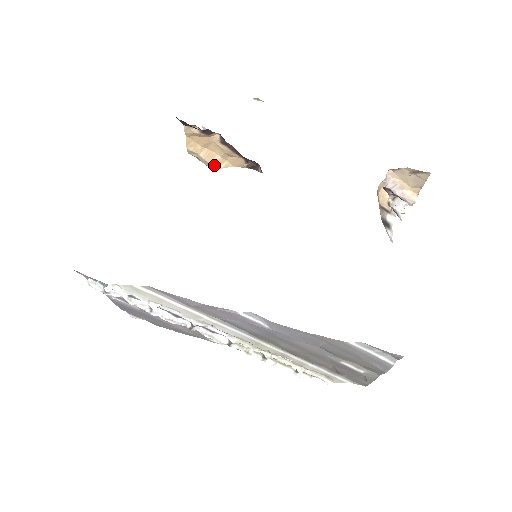
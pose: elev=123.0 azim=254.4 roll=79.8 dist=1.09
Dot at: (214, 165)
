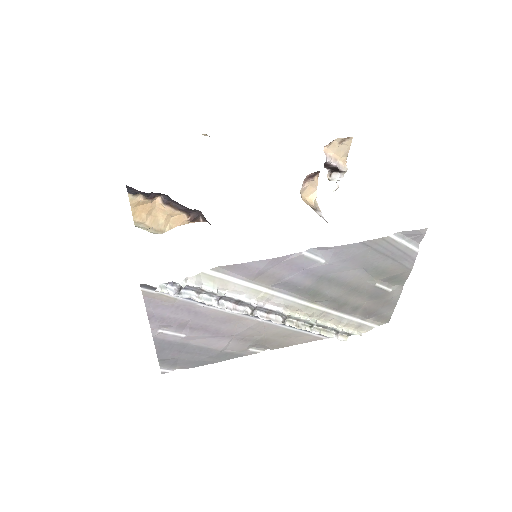
Dot at: (160, 230)
